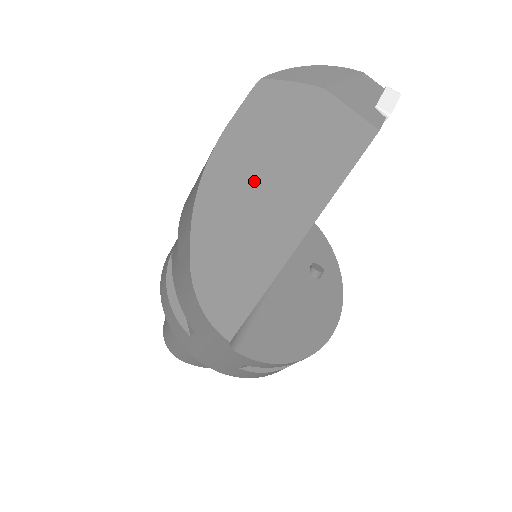
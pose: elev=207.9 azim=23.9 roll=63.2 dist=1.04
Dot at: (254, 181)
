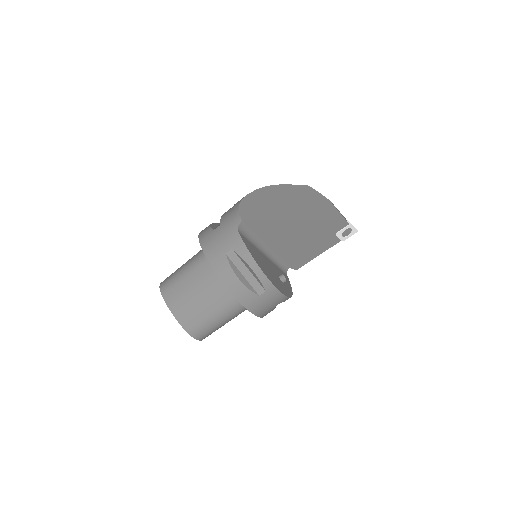
Dot at: (289, 198)
